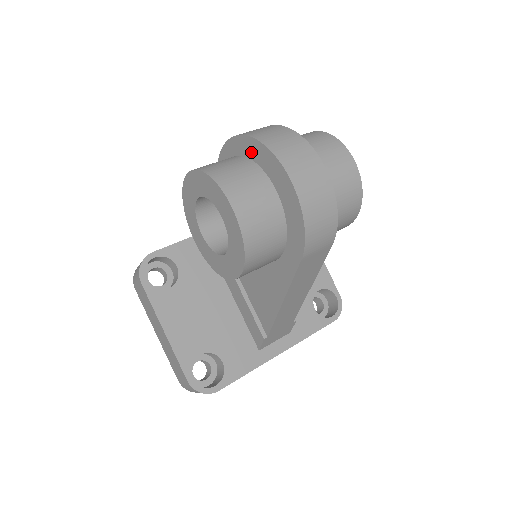
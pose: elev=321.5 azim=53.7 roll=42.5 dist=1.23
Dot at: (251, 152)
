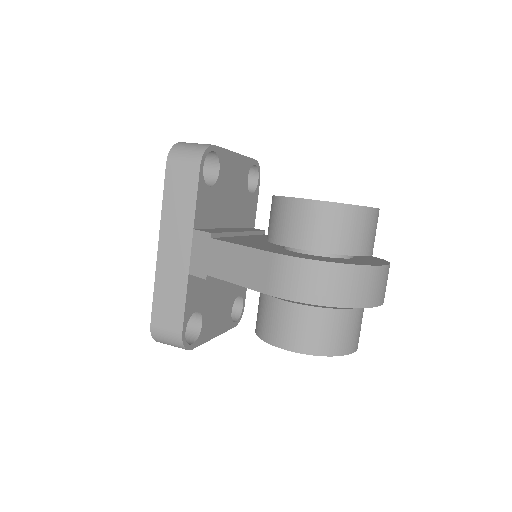
Dot at: occluded
